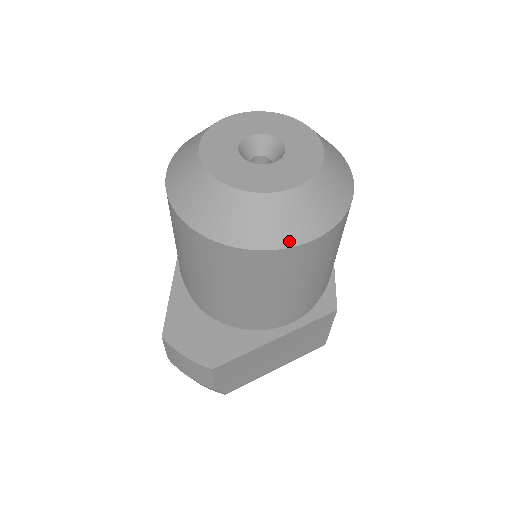
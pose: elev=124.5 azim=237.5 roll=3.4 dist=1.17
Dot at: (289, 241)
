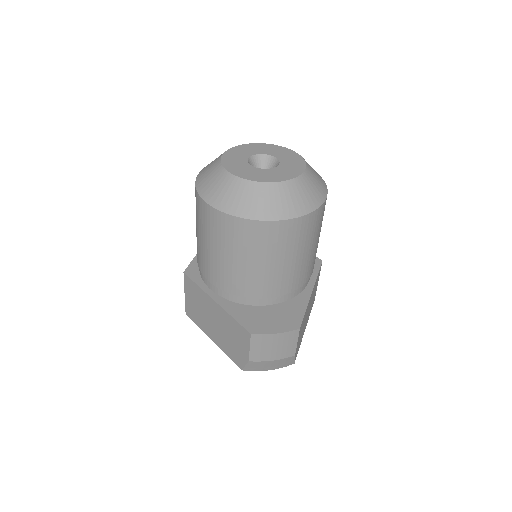
Dot at: (320, 201)
